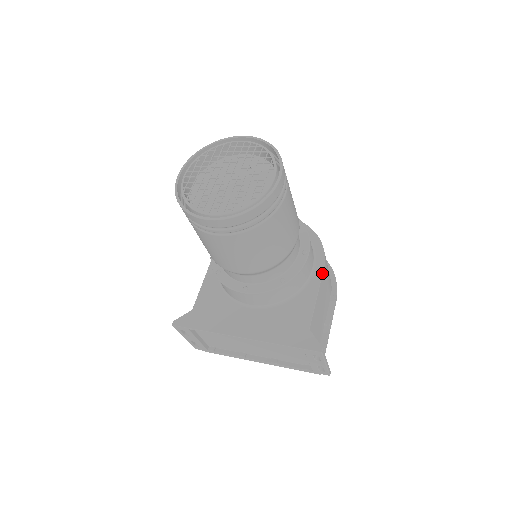
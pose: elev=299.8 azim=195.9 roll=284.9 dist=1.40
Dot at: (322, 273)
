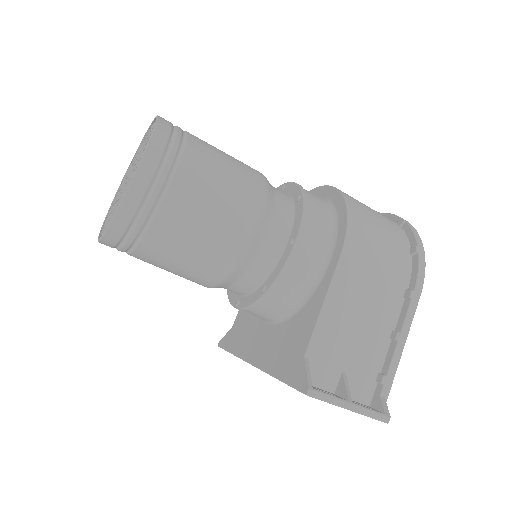
Dot at: (336, 265)
